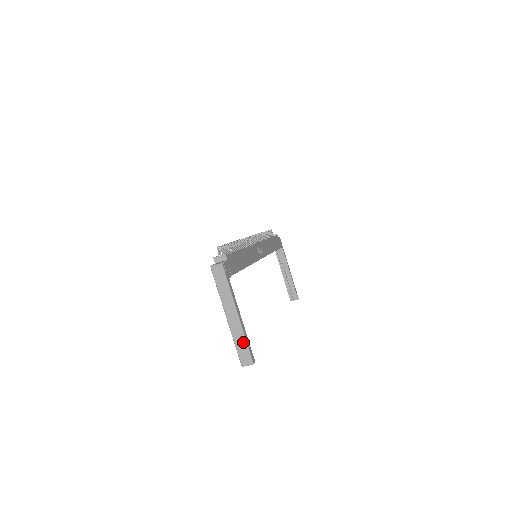
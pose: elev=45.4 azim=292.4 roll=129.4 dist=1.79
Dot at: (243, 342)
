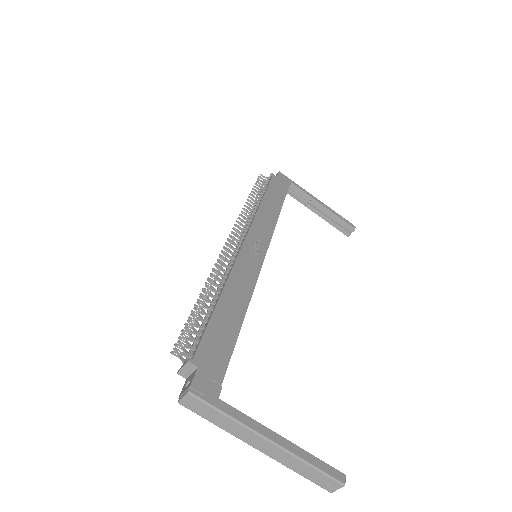
Dot at: (307, 468)
